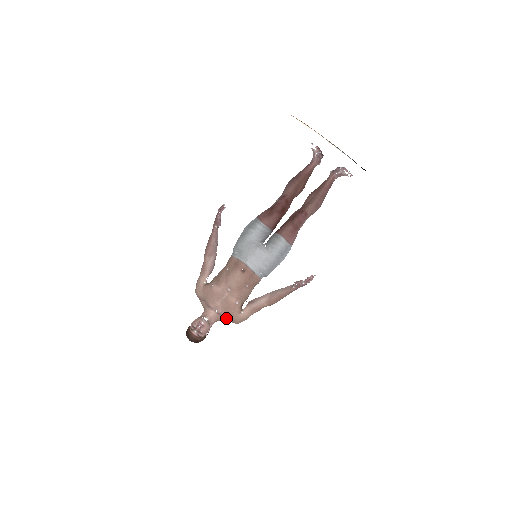
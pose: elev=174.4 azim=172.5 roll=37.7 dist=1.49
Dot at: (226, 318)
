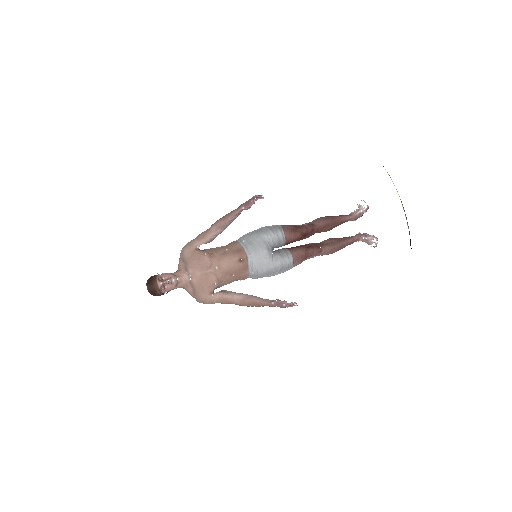
Dot at: (193, 290)
